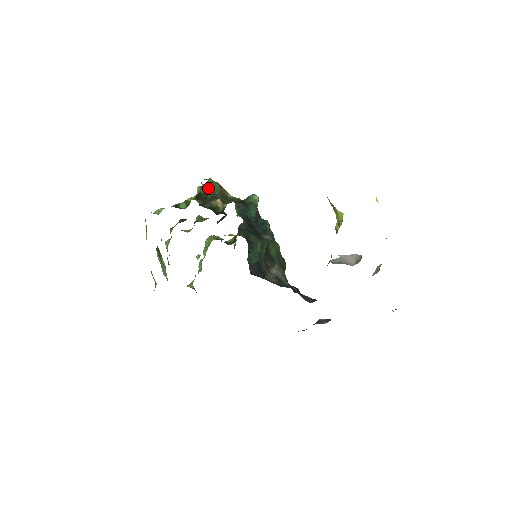
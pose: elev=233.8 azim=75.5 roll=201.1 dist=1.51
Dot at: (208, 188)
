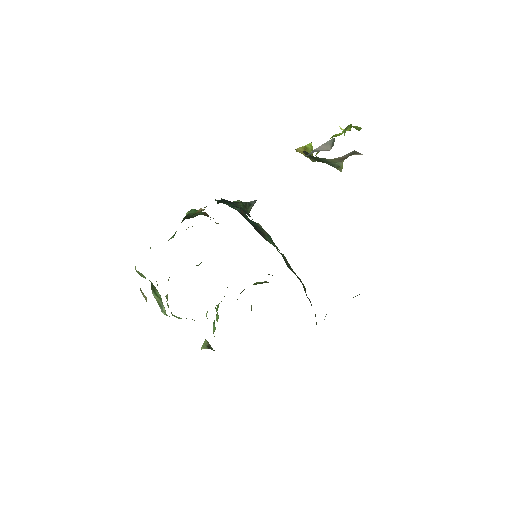
Dot at: (192, 213)
